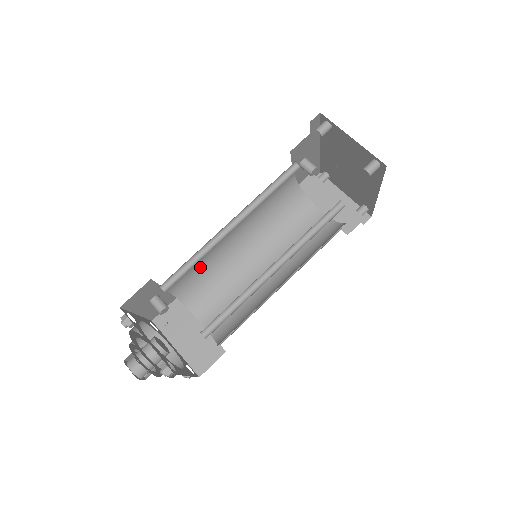
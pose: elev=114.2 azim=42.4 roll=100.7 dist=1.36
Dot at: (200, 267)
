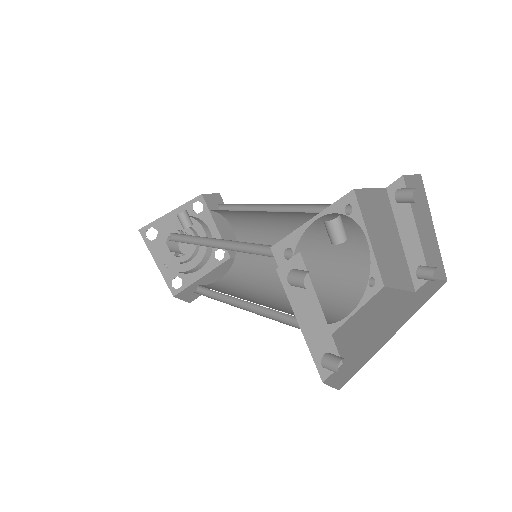
Dot at: occluded
